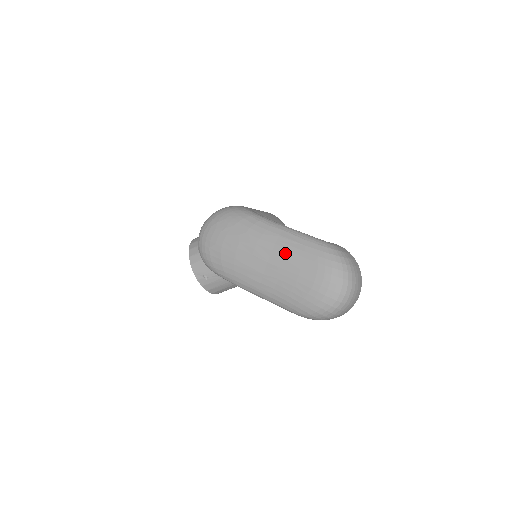
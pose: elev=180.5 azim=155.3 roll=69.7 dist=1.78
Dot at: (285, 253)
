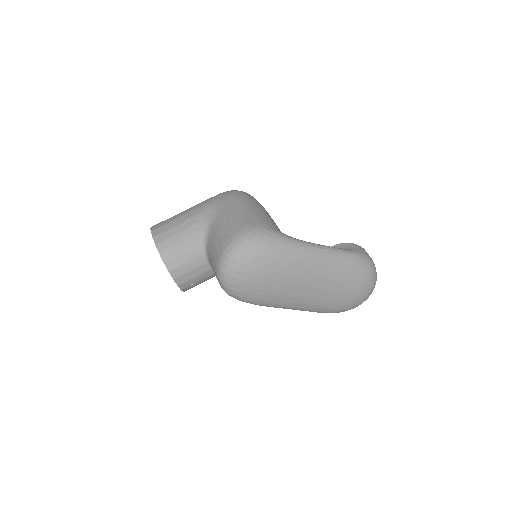
Dot at: (331, 276)
